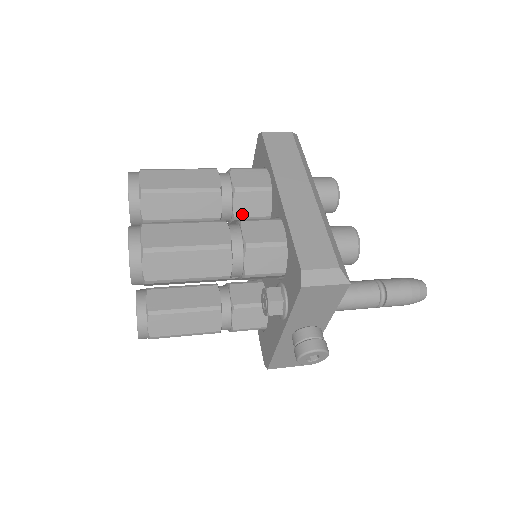
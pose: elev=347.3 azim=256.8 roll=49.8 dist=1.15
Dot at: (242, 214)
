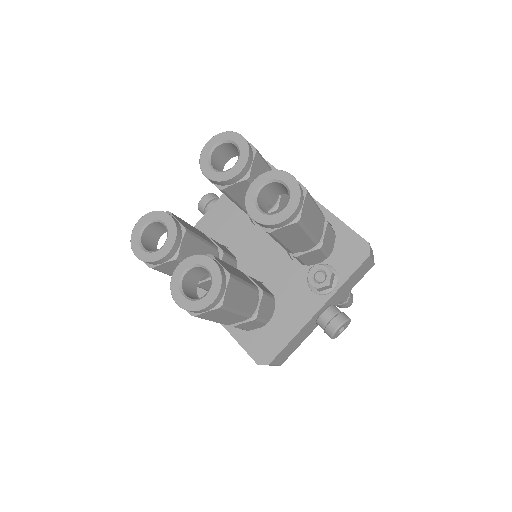
Dot at: (281, 208)
